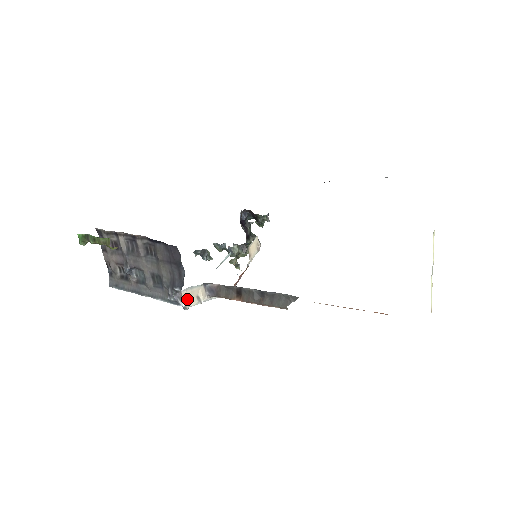
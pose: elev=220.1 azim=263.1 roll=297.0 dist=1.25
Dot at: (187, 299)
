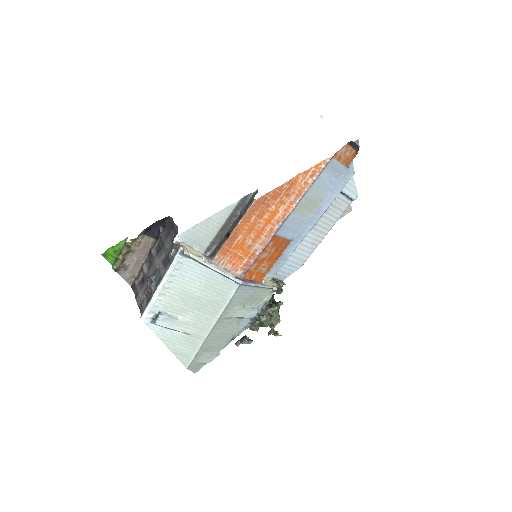
Dot at: (185, 248)
